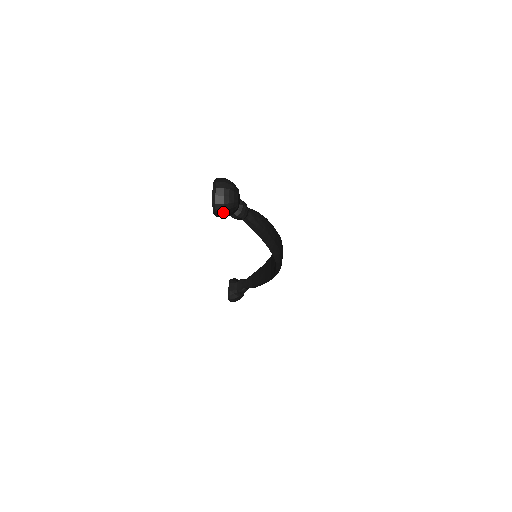
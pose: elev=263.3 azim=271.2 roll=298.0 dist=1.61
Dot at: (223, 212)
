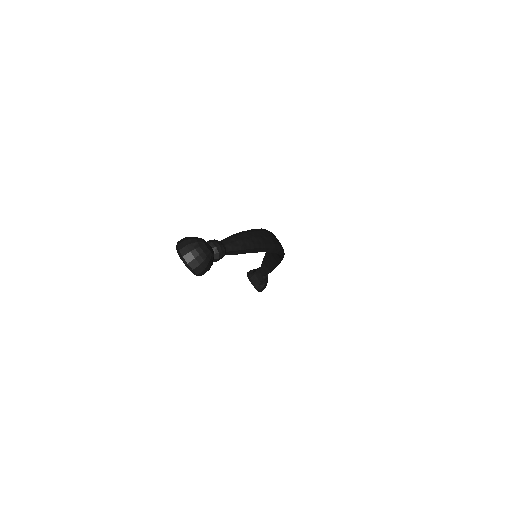
Dot at: (204, 270)
